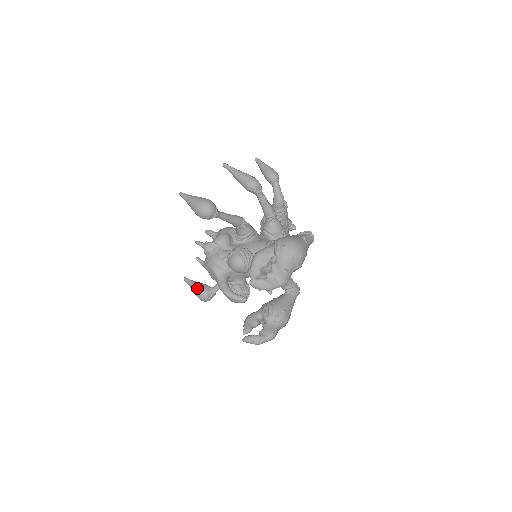
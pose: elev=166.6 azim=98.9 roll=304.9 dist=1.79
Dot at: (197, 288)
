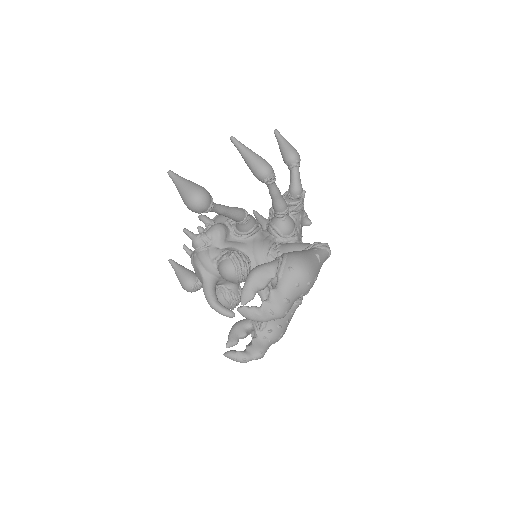
Dot at: (182, 276)
